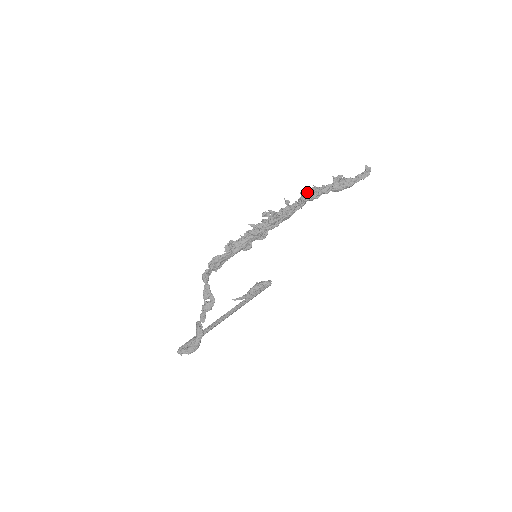
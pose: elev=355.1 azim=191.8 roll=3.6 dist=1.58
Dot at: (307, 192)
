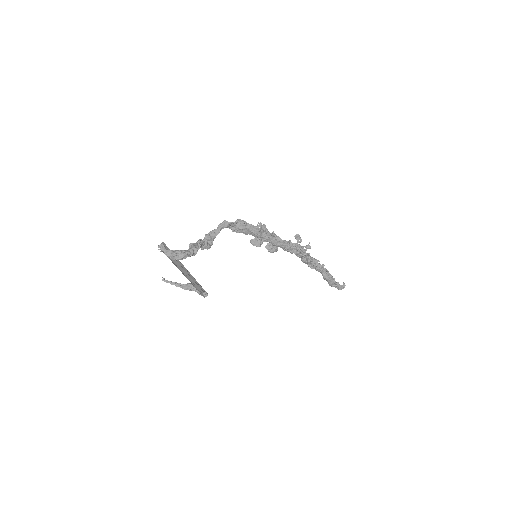
Dot at: (313, 258)
